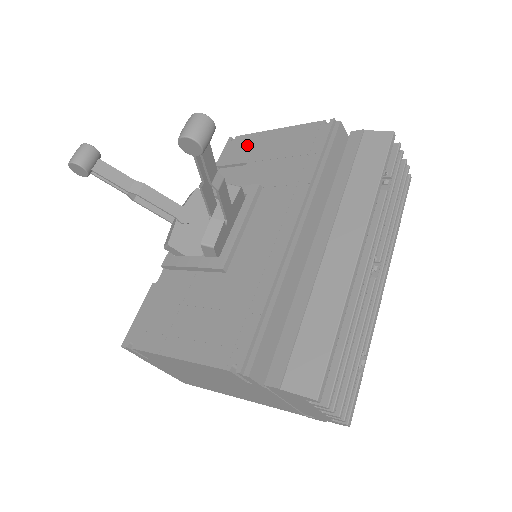
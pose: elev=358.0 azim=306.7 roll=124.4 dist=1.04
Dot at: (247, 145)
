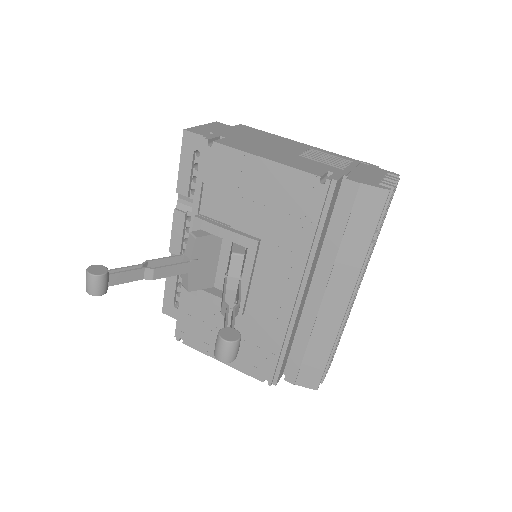
Dot at: (231, 167)
